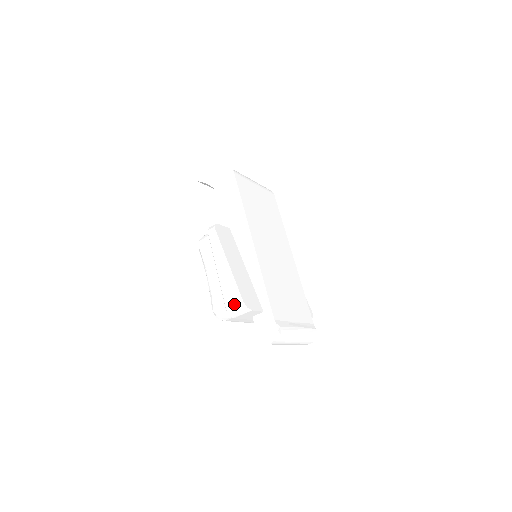
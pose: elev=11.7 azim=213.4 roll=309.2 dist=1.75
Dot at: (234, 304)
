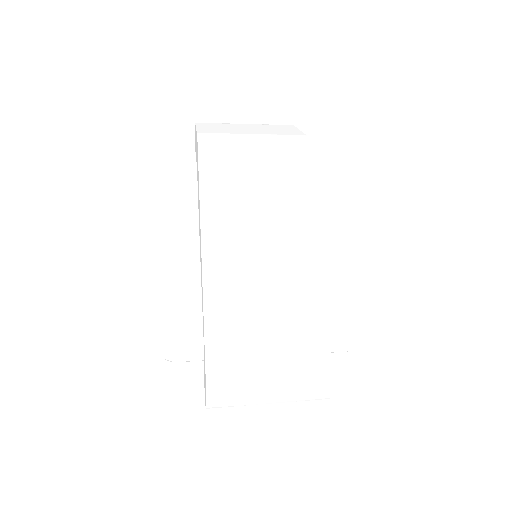
Dot at: occluded
